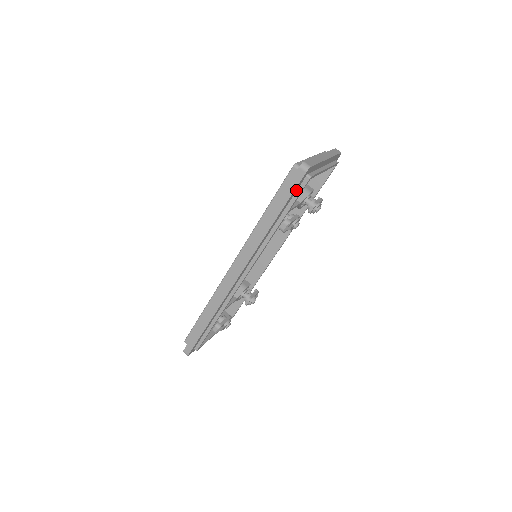
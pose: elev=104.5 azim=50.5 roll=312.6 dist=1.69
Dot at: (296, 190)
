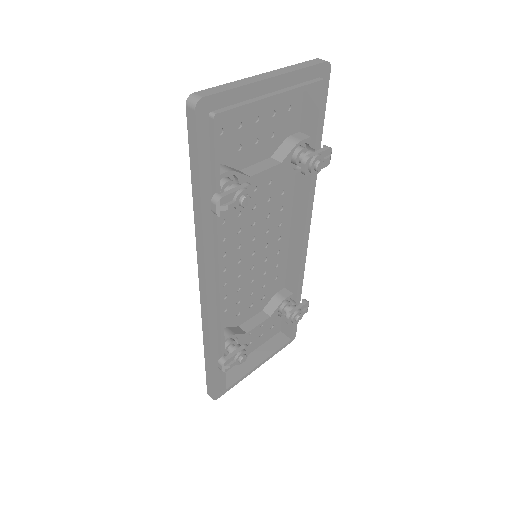
Dot at: (208, 144)
